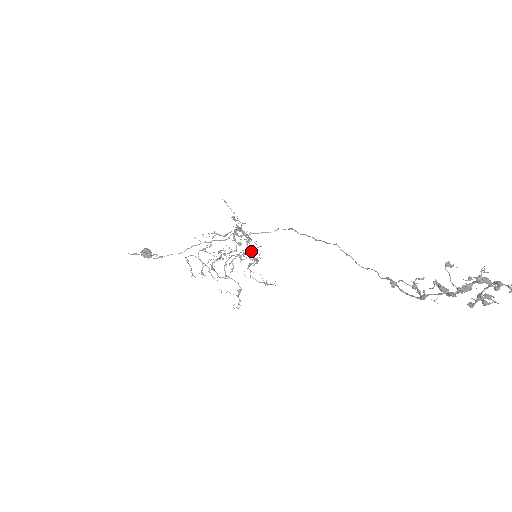
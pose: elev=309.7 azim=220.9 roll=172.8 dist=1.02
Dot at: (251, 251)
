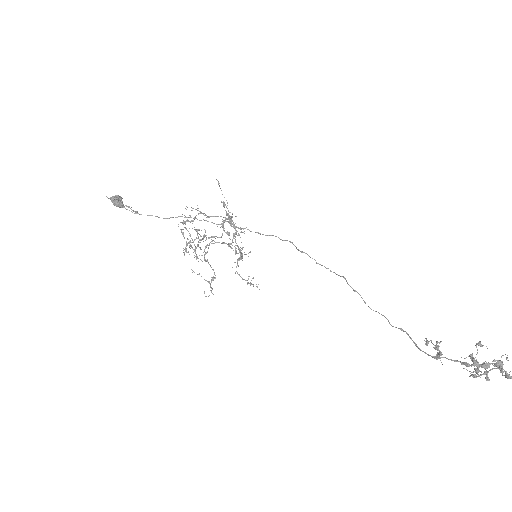
Dot at: occluded
